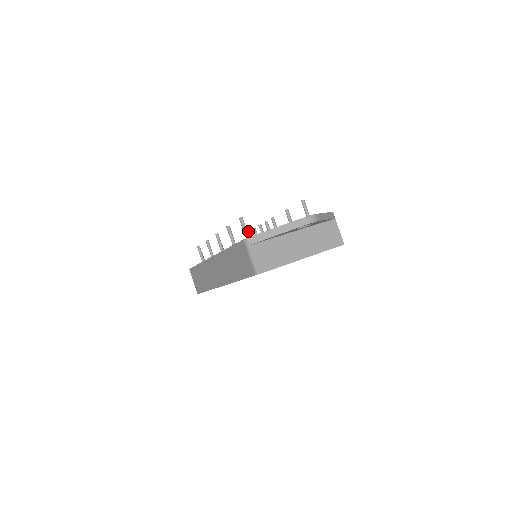
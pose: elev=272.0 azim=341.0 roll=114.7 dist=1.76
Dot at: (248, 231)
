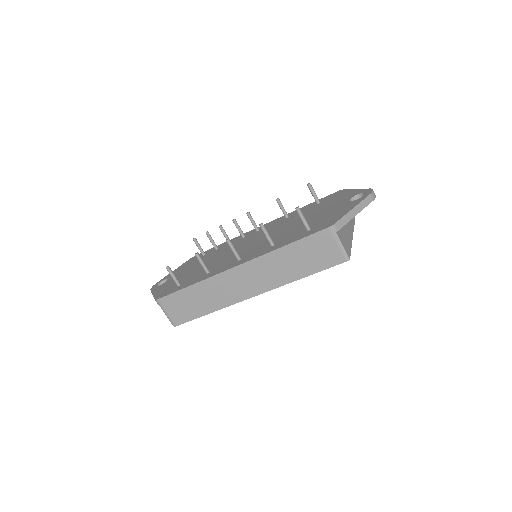
Dot at: (194, 238)
